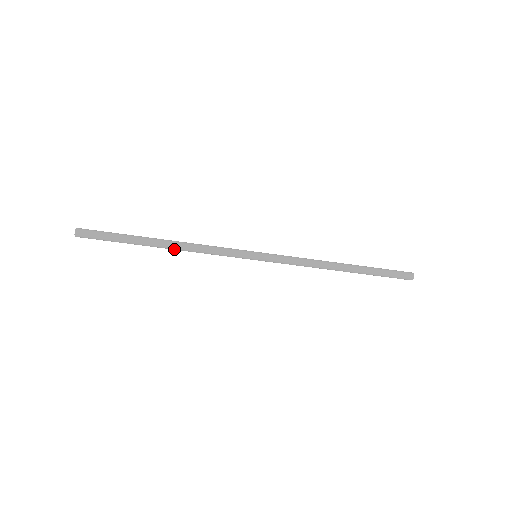
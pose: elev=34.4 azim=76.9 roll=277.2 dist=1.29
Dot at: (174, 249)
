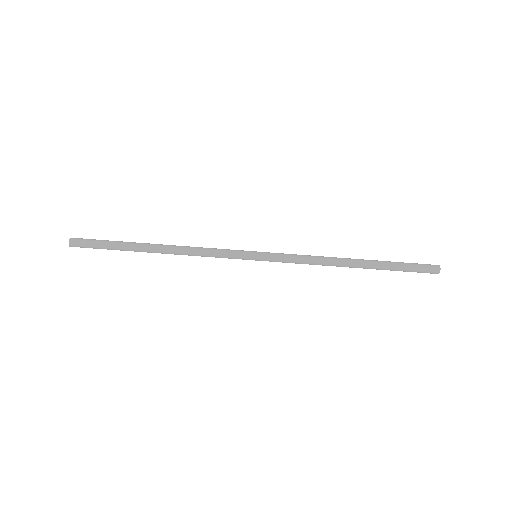
Dot at: (168, 248)
